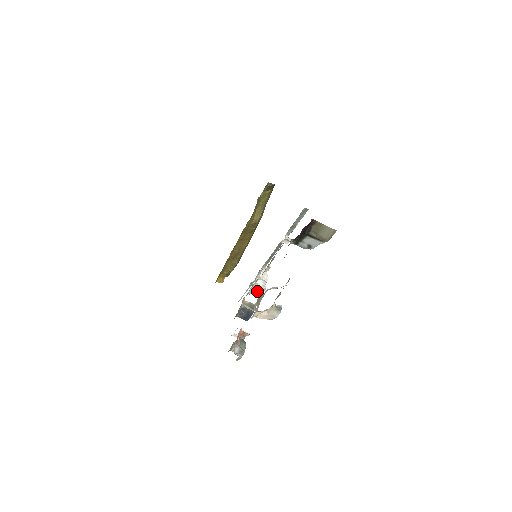
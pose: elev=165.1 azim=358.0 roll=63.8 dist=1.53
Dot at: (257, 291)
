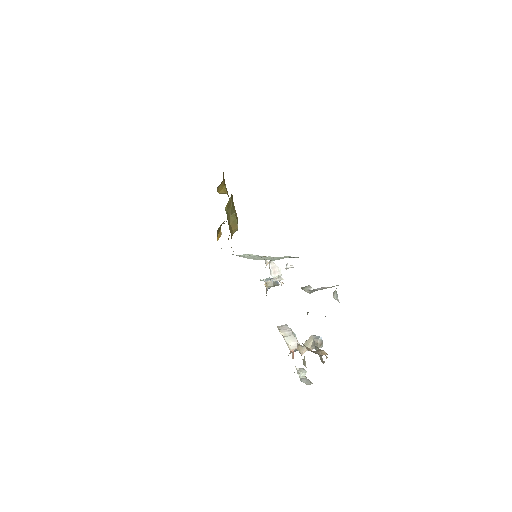
Dot at: occluded
